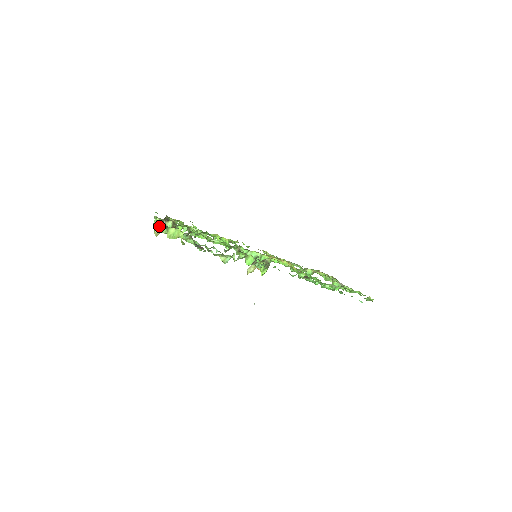
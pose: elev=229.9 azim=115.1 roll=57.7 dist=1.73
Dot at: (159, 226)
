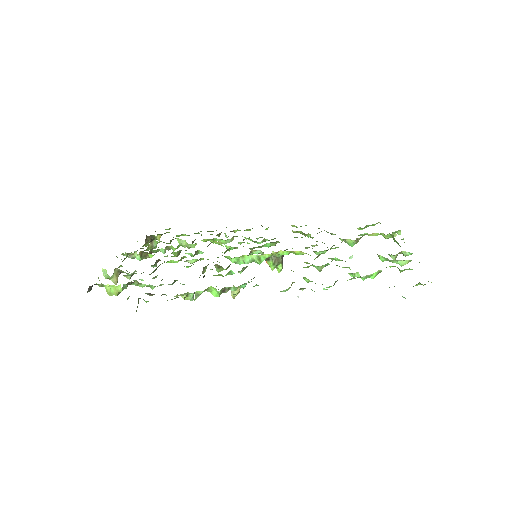
Dot at: occluded
